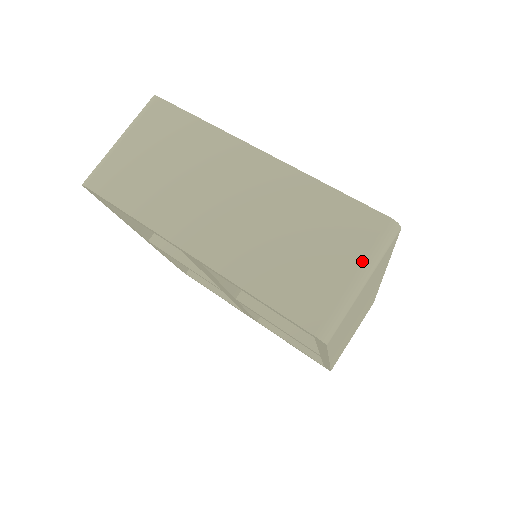
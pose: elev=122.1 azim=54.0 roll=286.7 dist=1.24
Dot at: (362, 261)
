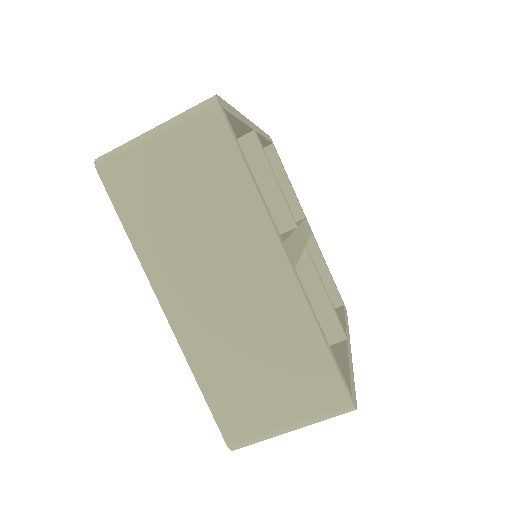
Dot at: (302, 419)
